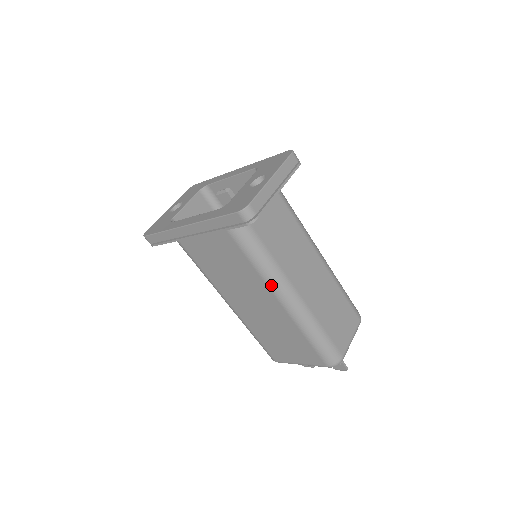
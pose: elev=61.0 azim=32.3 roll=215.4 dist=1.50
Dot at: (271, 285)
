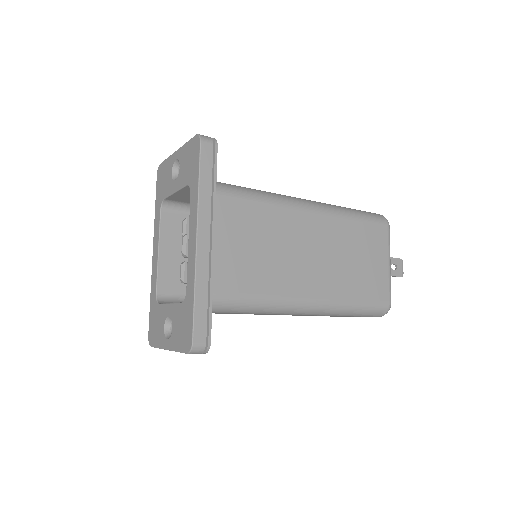
Dot at: occluded
